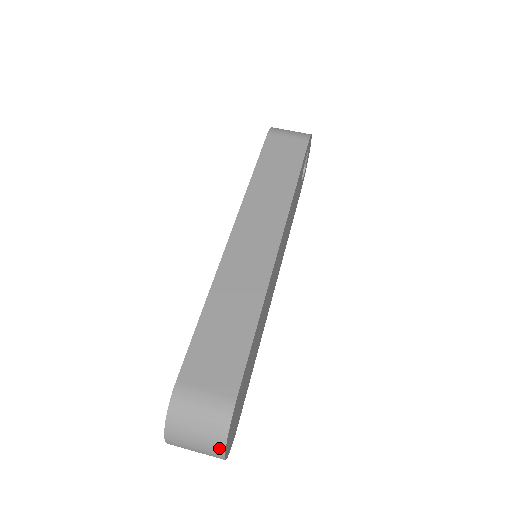
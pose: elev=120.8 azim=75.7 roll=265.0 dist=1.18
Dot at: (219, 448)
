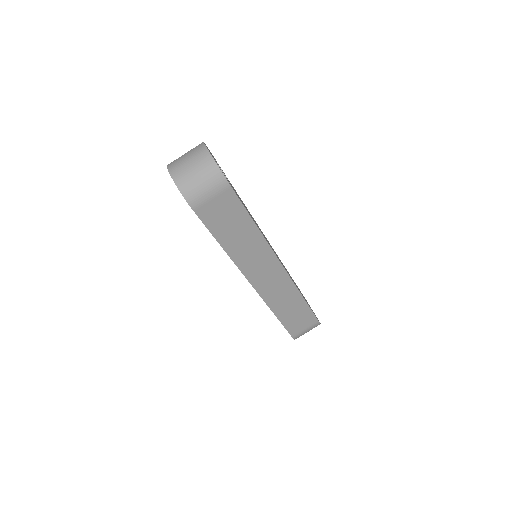
Dot at: occluded
